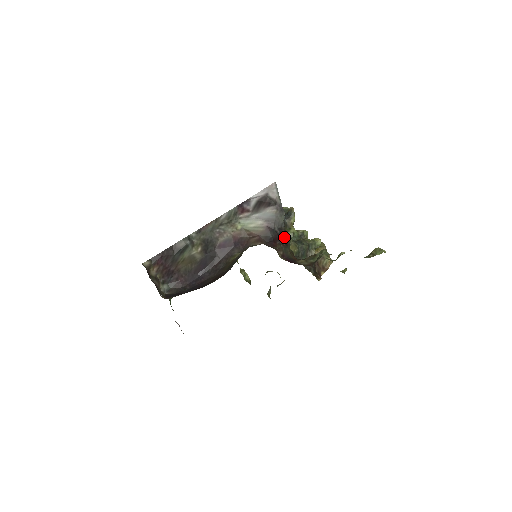
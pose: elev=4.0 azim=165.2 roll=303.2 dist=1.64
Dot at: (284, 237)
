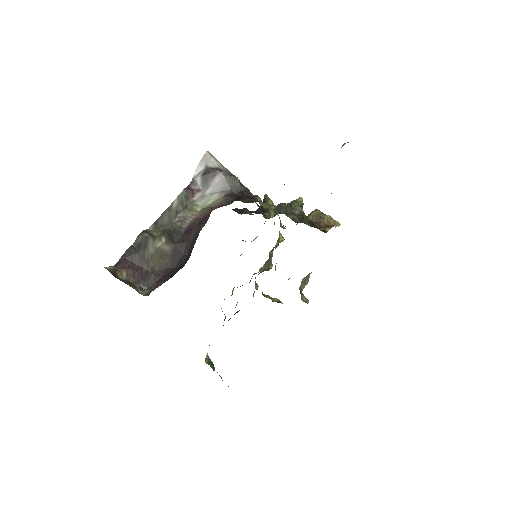
Dot at: (248, 196)
